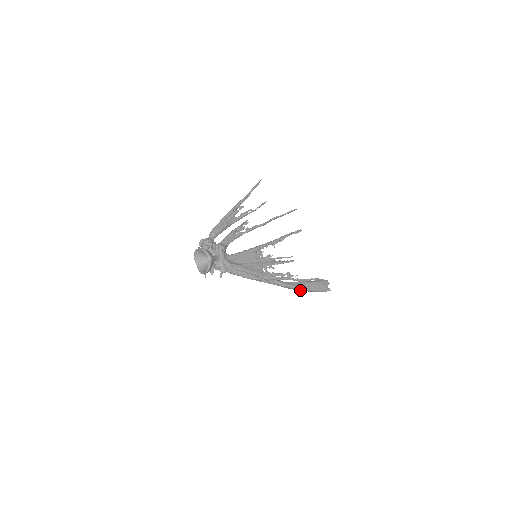
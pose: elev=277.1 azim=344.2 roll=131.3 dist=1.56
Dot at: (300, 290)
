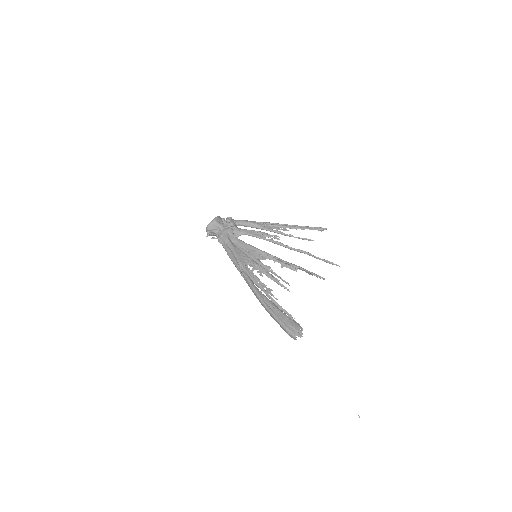
Dot at: (264, 306)
